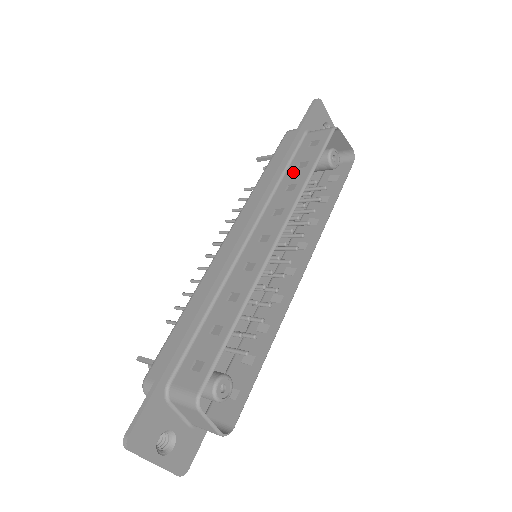
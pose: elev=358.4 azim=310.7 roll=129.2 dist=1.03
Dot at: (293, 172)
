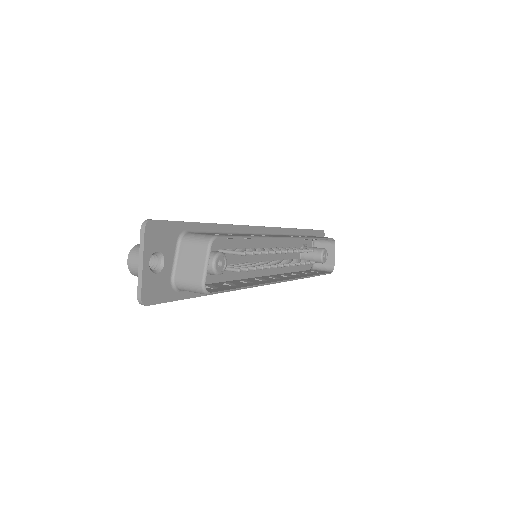
Dot at: occluded
